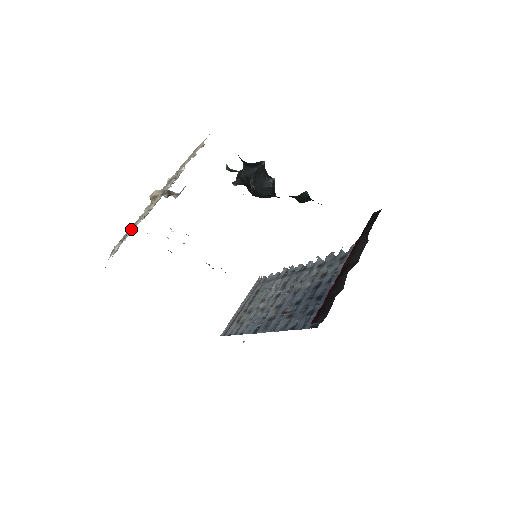
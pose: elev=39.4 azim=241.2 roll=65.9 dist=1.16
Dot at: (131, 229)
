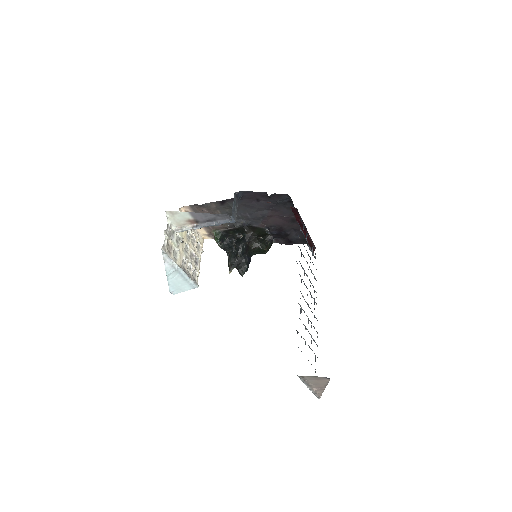
Dot at: (173, 242)
